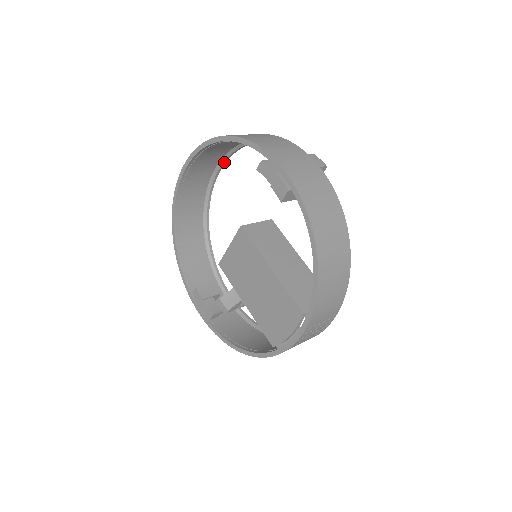
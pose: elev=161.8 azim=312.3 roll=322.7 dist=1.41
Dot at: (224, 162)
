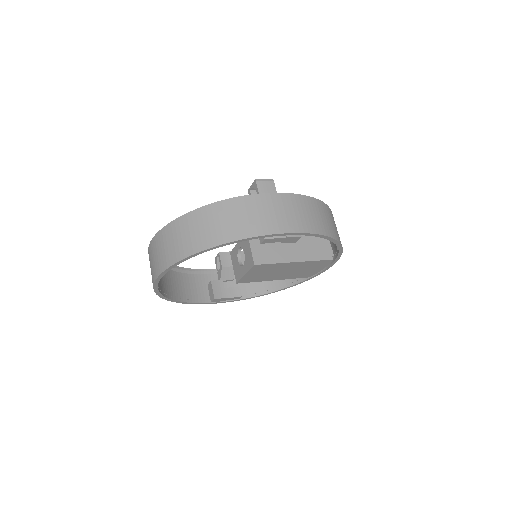
Dot at: occluded
